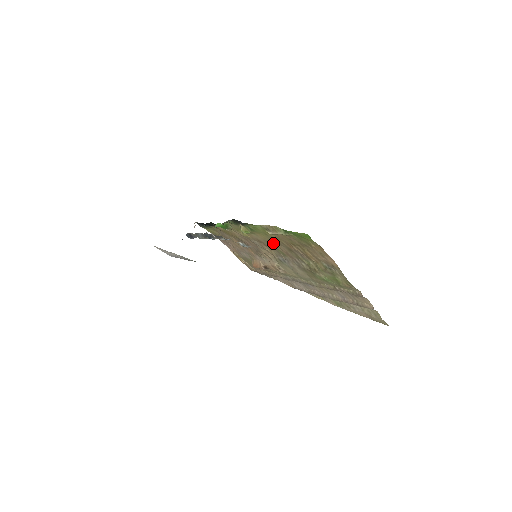
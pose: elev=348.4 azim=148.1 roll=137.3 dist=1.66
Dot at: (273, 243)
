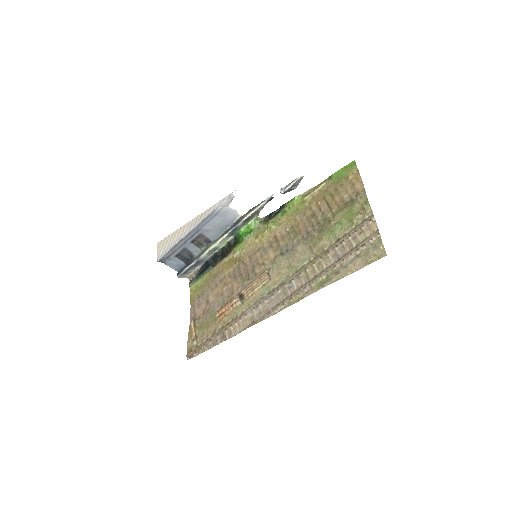
Dot at: (294, 224)
